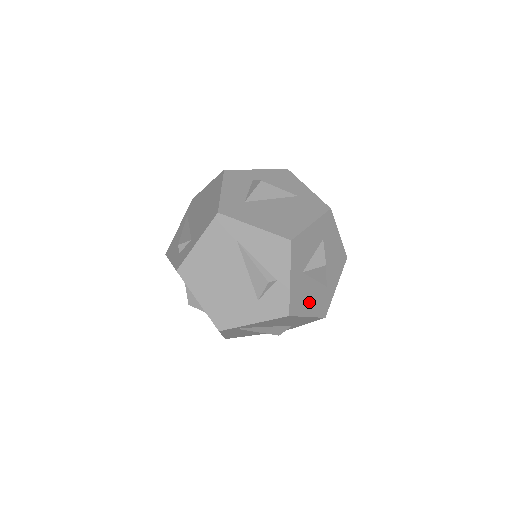
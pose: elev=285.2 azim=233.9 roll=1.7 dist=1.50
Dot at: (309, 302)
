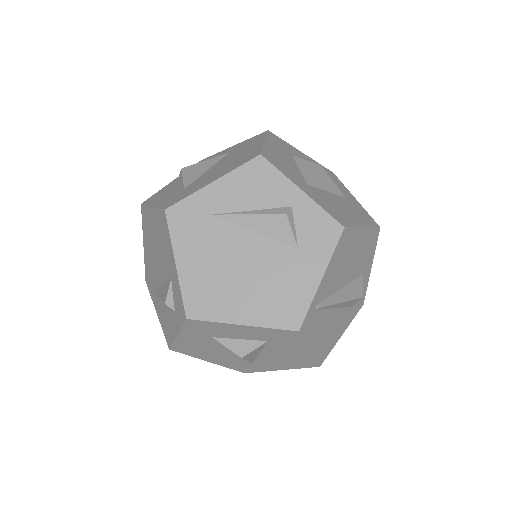
Dot at: (347, 213)
